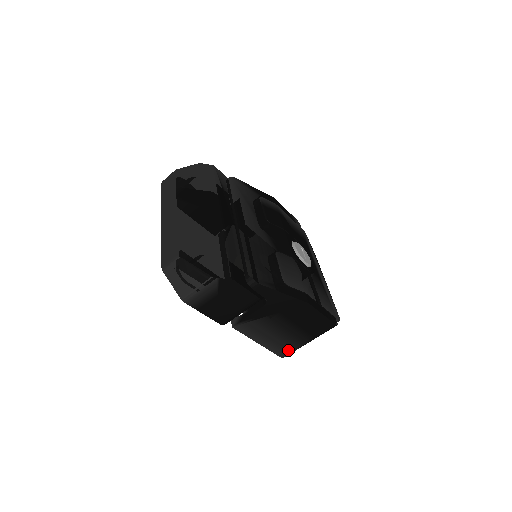
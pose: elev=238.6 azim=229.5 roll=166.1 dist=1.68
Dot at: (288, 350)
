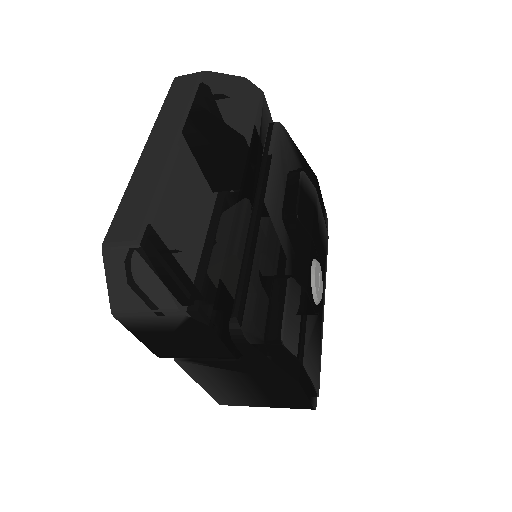
Dot at: (234, 403)
